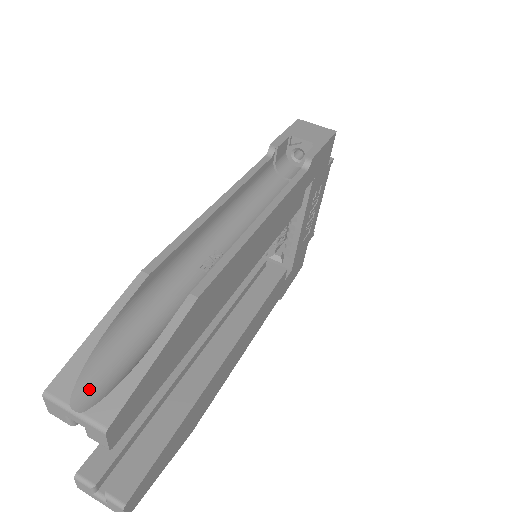
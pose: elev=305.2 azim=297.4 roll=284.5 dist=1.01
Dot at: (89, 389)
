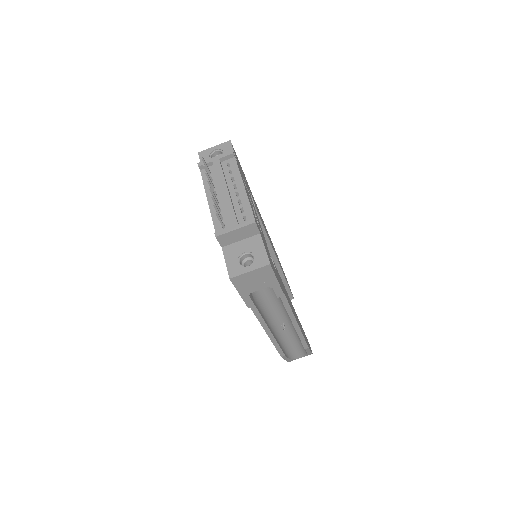
Dot at: (298, 356)
